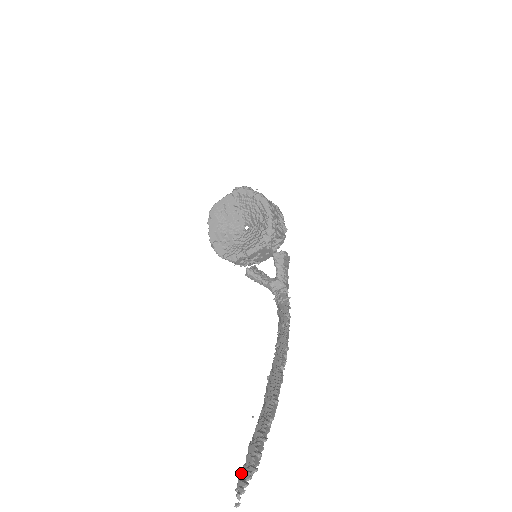
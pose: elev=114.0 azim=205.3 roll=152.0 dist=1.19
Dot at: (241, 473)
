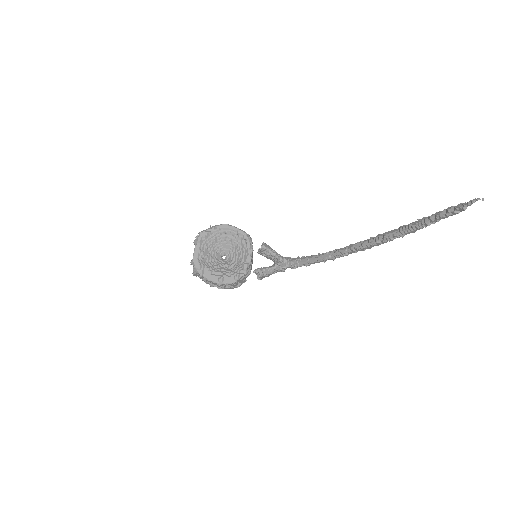
Dot at: (461, 207)
